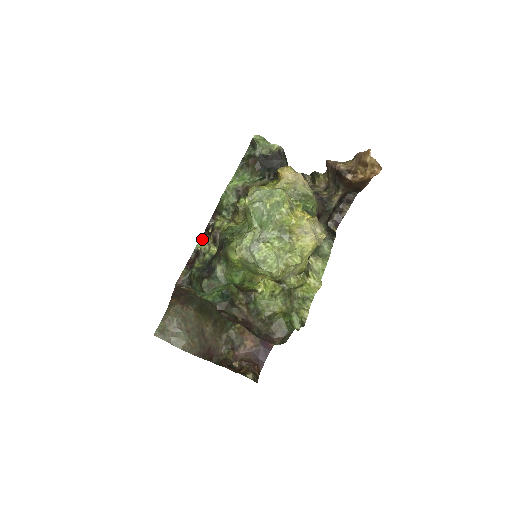
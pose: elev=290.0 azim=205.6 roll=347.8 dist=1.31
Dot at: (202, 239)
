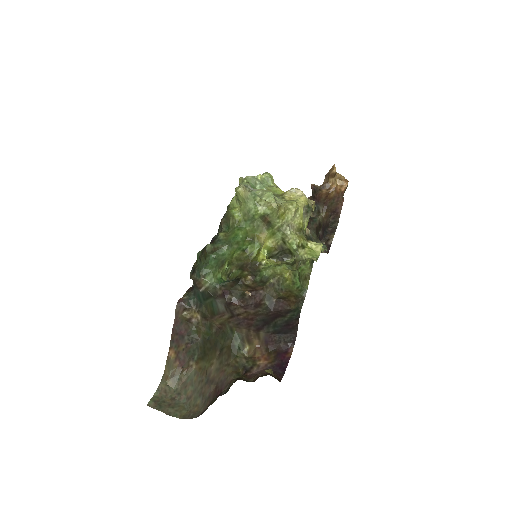
Dot at: occluded
